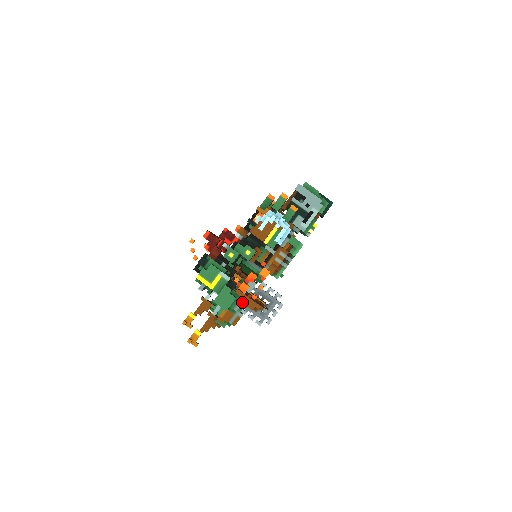
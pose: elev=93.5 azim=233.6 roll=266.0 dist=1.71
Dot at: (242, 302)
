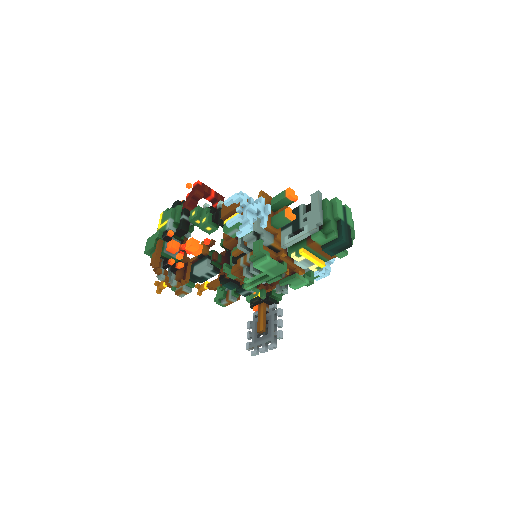
Dot at: occluded
